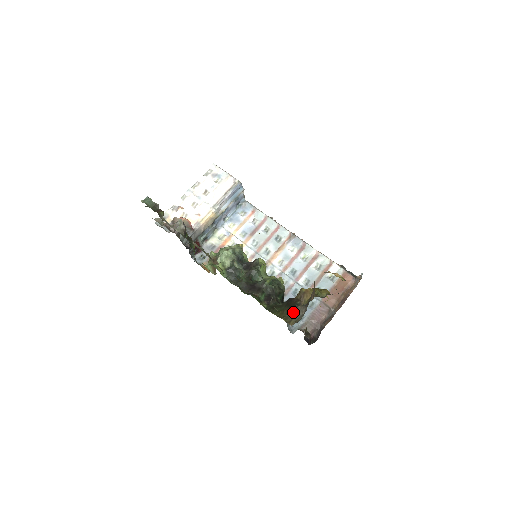
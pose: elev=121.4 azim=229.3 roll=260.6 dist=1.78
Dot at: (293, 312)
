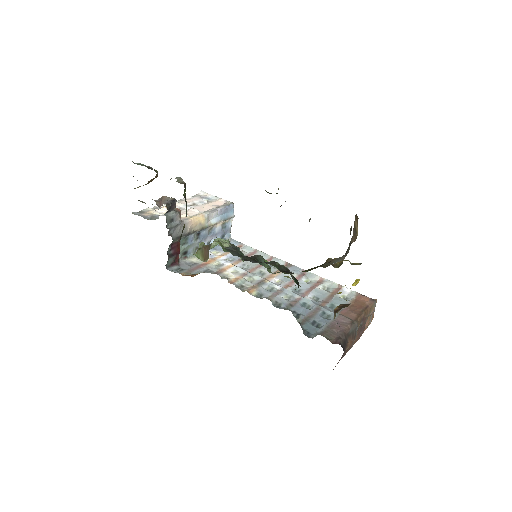
Dot at: (328, 263)
